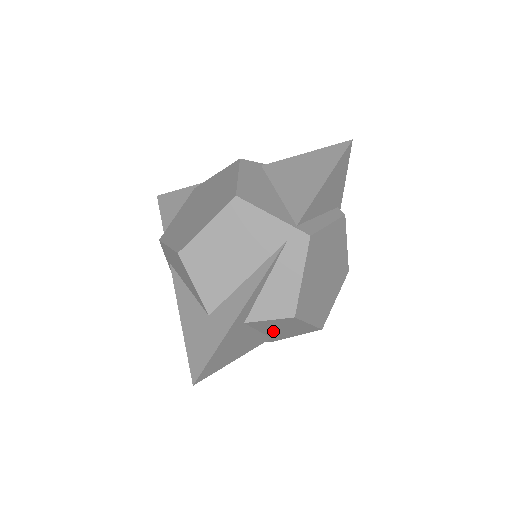
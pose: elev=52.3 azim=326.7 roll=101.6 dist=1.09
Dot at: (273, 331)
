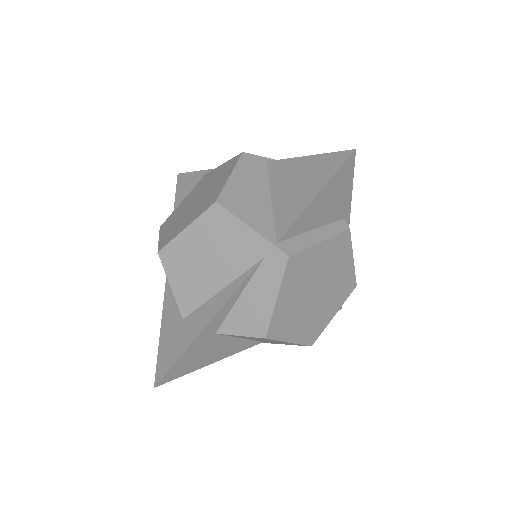
Dot at: (258, 340)
